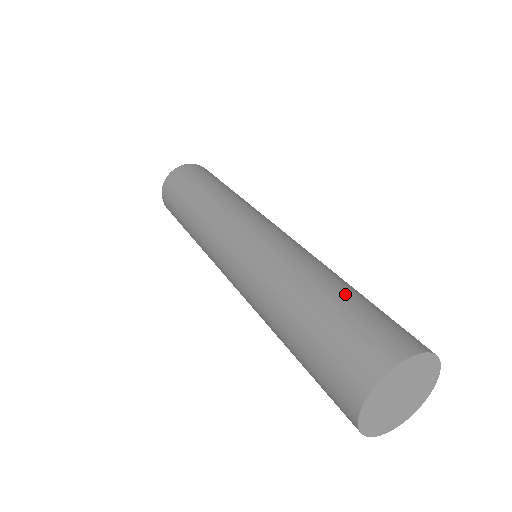
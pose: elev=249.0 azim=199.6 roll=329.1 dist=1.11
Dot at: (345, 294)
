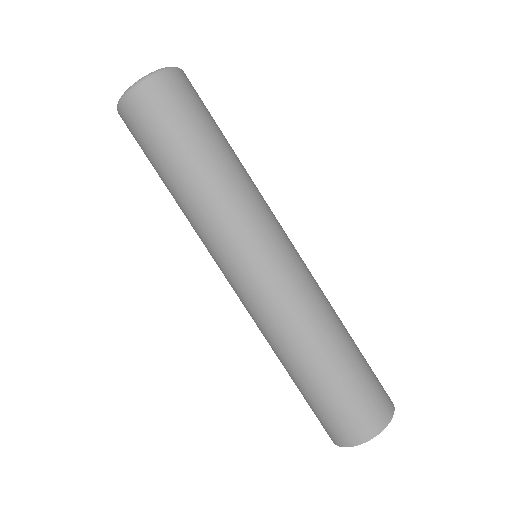
Dot at: (348, 365)
